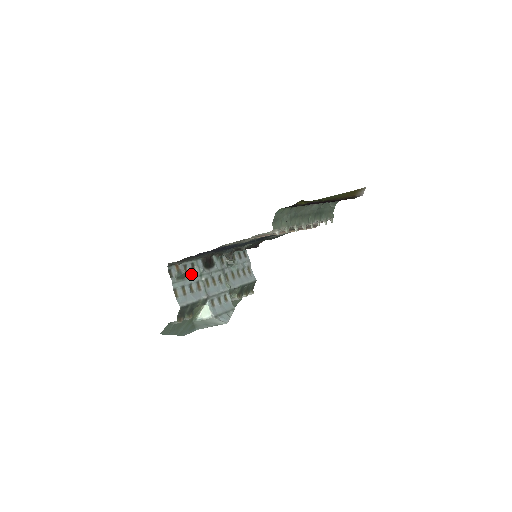
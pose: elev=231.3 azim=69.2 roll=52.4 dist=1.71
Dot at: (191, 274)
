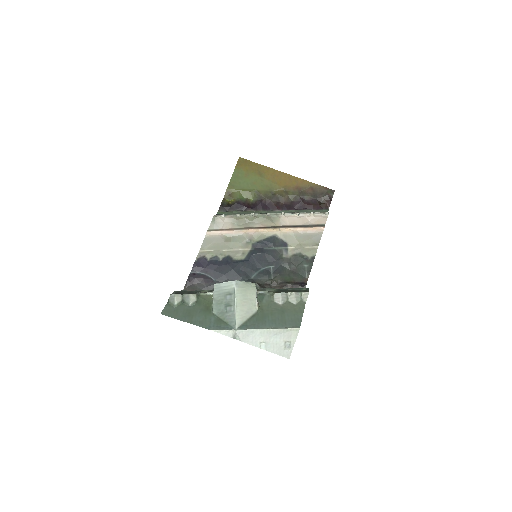
Dot at: occluded
